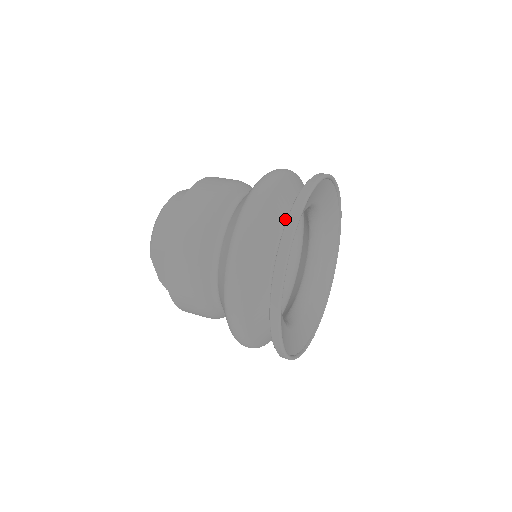
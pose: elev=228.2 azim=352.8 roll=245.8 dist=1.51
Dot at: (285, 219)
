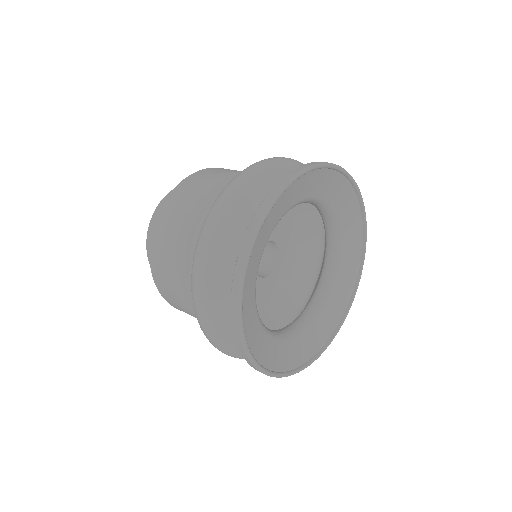
Dot at: occluded
